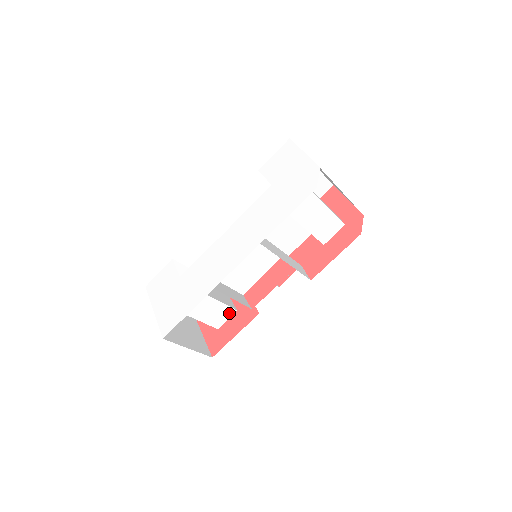
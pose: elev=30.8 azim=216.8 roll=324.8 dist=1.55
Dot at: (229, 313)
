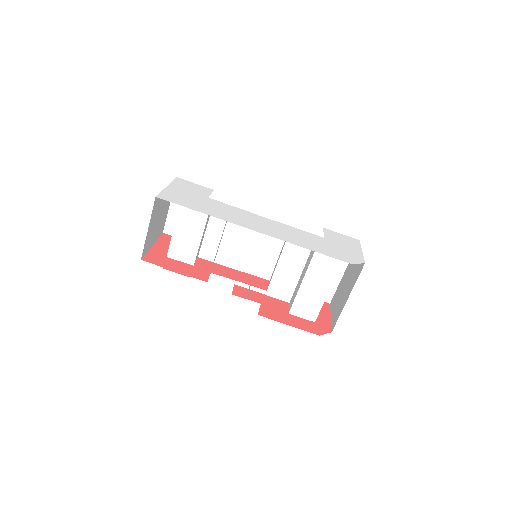
Dot at: (188, 259)
